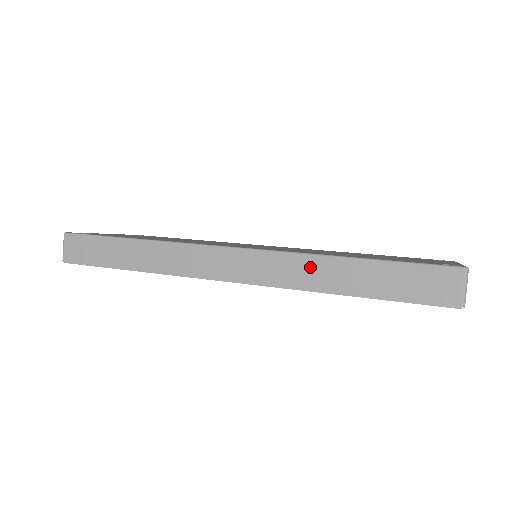
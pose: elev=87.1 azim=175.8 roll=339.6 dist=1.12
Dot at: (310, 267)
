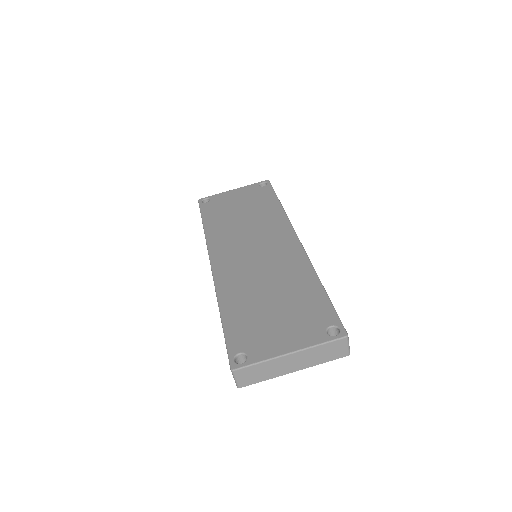
Dot at: occluded
